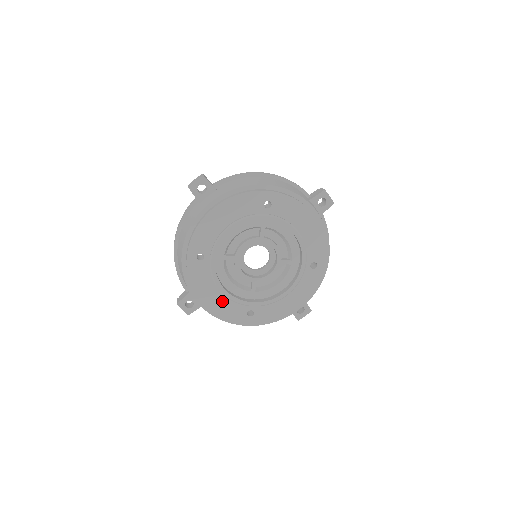
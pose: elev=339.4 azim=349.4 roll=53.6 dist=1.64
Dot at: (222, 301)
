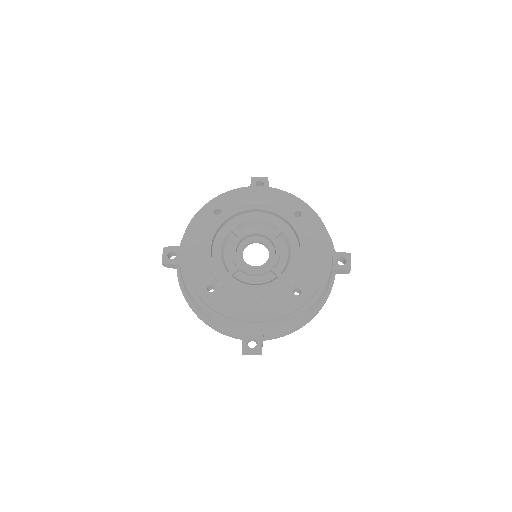
Dot at: (200, 258)
